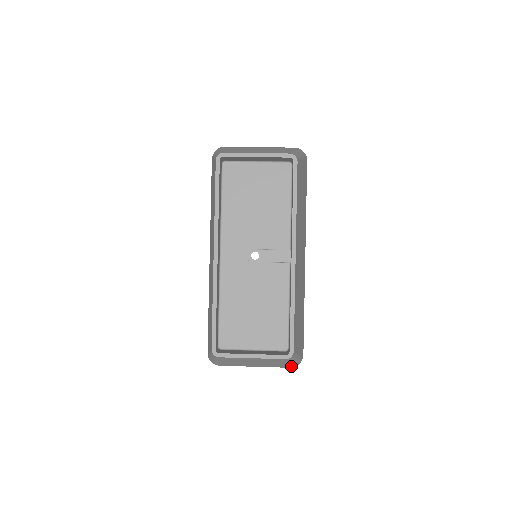
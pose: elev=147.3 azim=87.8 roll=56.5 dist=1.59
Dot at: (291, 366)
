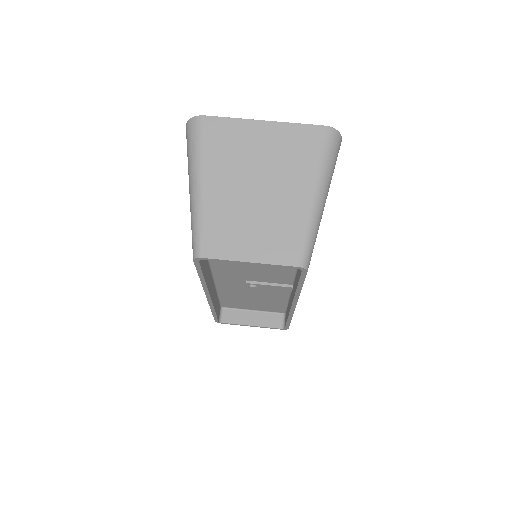
Dot at: occluded
